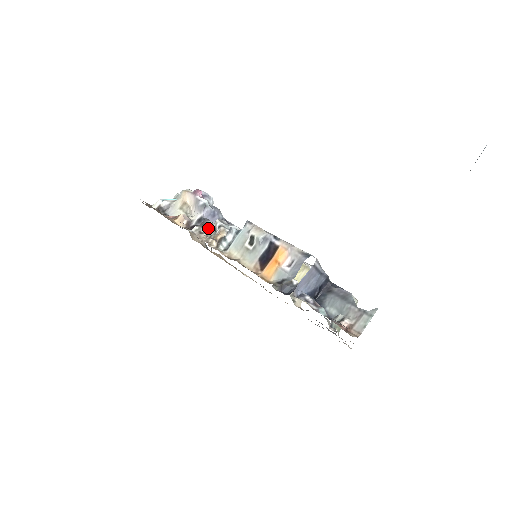
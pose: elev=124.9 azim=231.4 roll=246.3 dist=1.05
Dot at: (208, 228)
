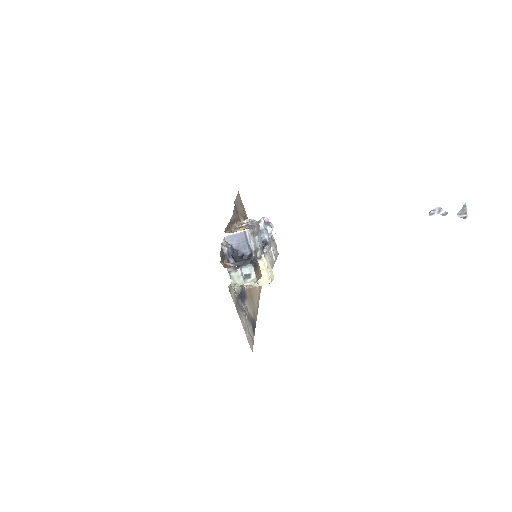
Dot at: occluded
